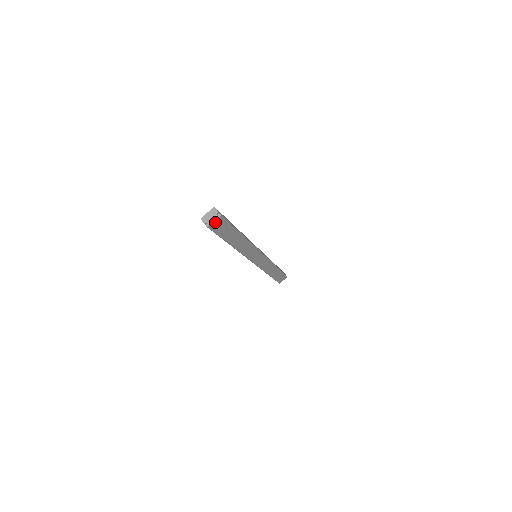
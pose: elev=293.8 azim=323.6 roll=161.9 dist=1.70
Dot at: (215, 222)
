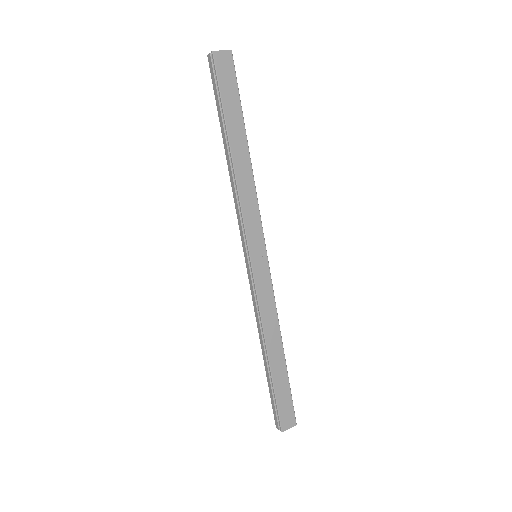
Dot at: (223, 55)
